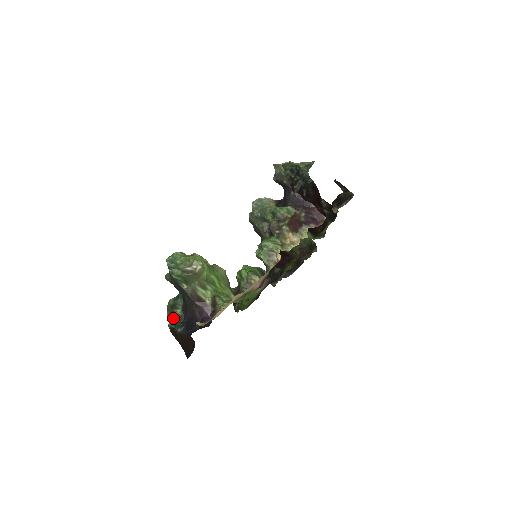
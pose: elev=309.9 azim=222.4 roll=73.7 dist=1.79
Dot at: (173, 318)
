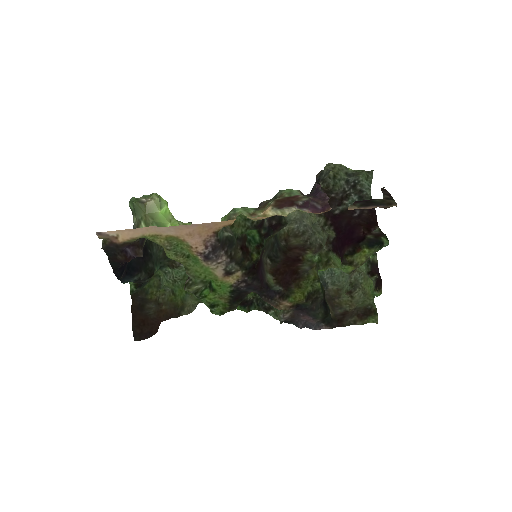
Dot at: (143, 284)
